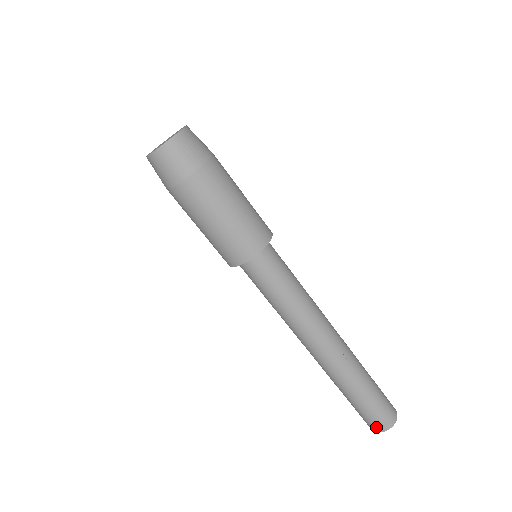
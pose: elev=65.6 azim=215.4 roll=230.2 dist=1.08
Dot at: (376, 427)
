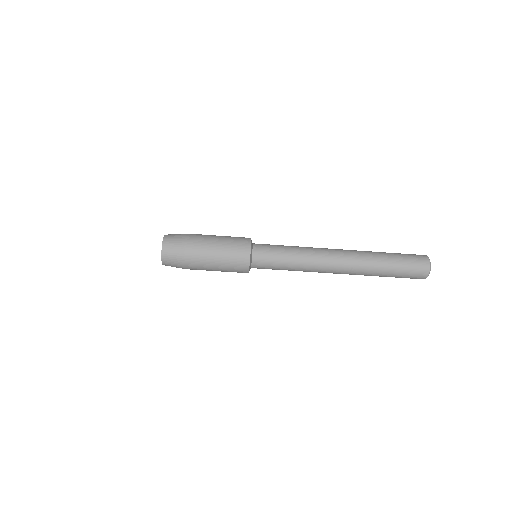
Dot at: occluded
